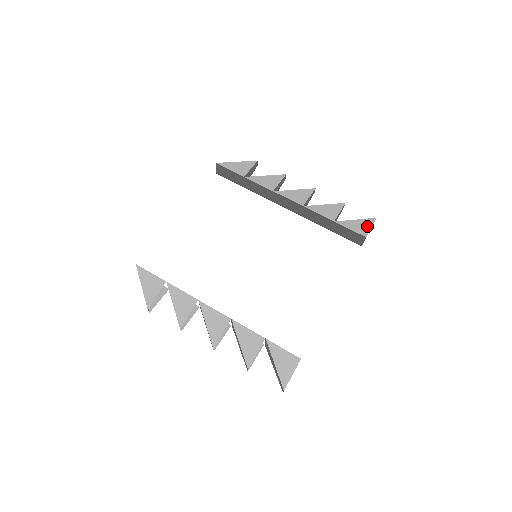
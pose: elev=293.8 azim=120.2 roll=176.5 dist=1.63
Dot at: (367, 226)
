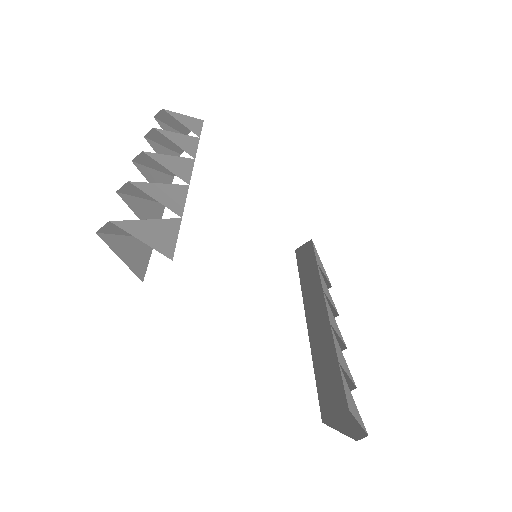
Dot at: (357, 415)
